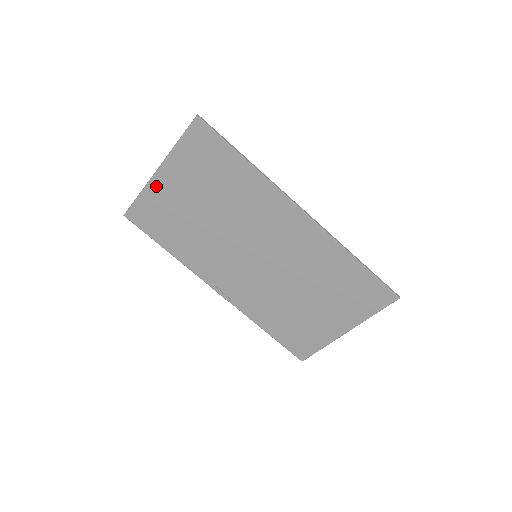
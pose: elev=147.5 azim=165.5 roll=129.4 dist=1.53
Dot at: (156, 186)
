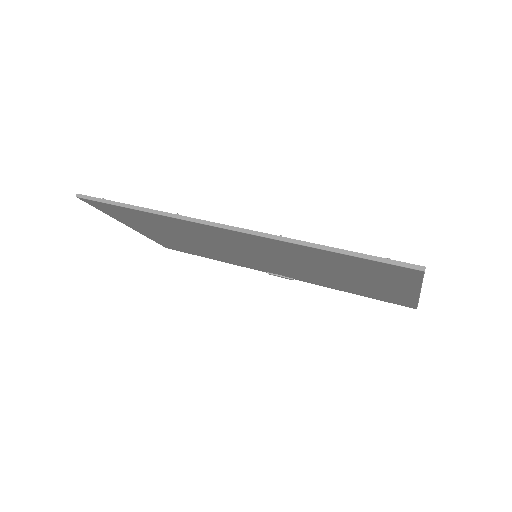
Dot at: (144, 233)
